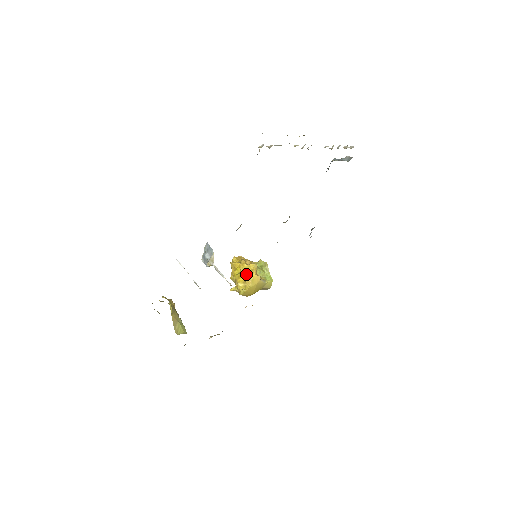
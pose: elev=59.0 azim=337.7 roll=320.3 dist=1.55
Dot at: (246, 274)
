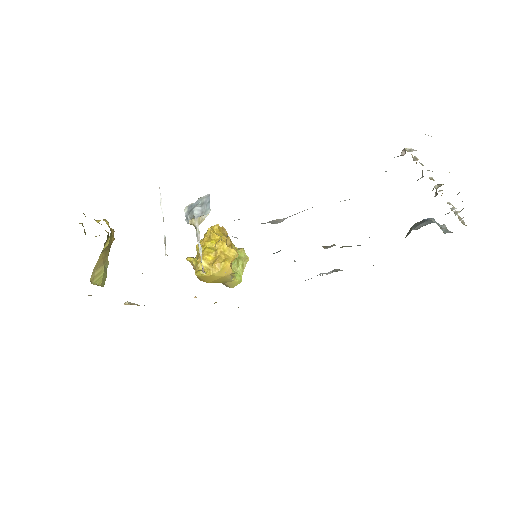
Dot at: (219, 257)
